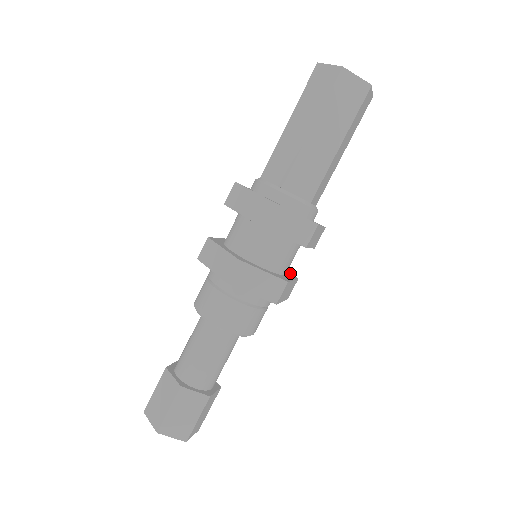
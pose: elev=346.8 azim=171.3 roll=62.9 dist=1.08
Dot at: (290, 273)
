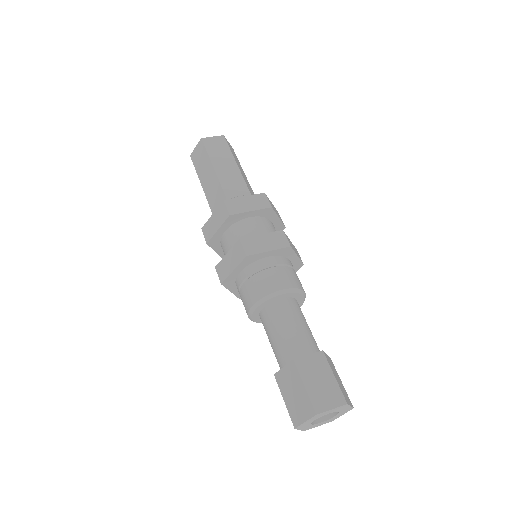
Dot at: occluded
